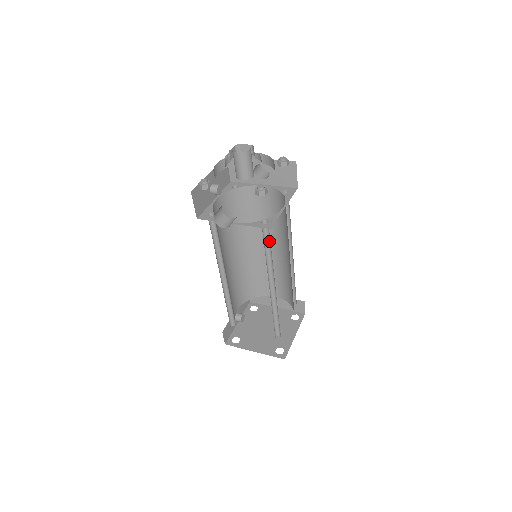
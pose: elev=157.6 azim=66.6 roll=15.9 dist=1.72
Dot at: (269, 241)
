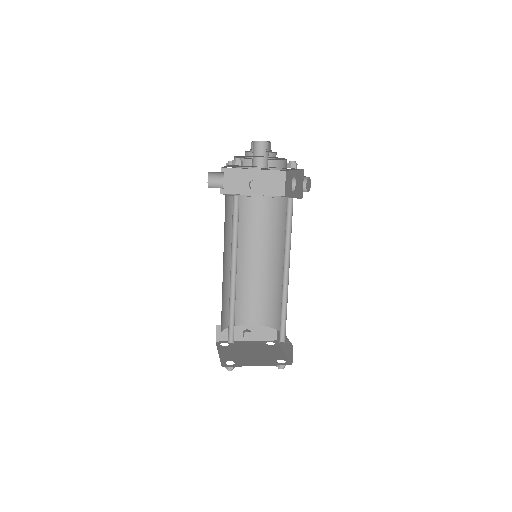
Dot at: occluded
